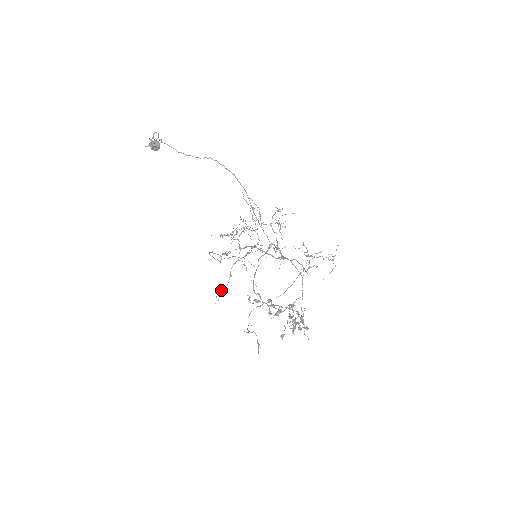
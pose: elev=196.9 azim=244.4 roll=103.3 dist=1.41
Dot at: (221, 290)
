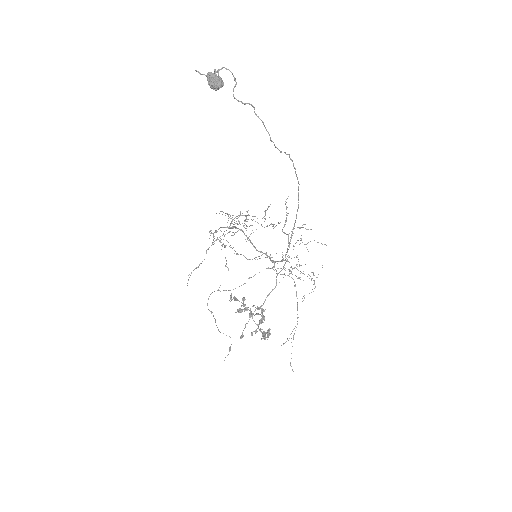
Dot at: (195, 268)
